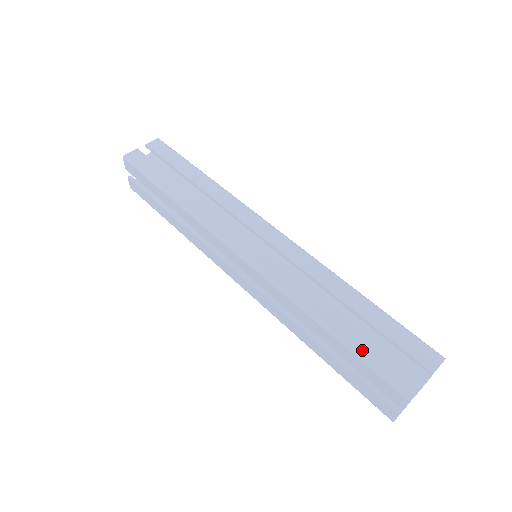
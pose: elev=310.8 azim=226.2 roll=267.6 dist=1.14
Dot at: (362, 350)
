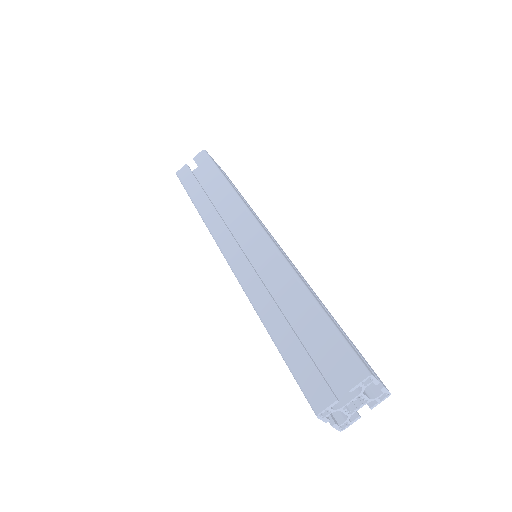
Dot at: (291, 359)
